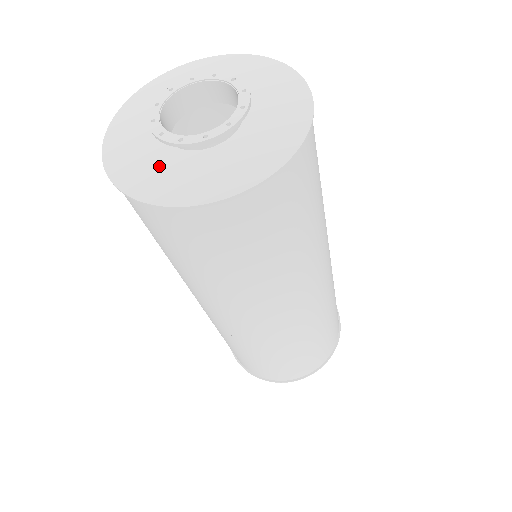
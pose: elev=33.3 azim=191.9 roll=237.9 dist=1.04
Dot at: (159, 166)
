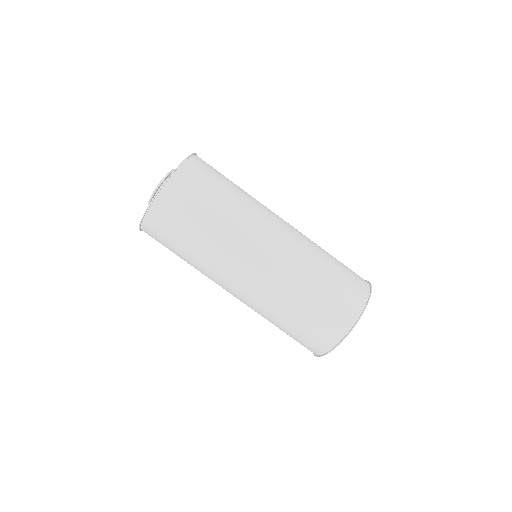
Dot at: occluded
